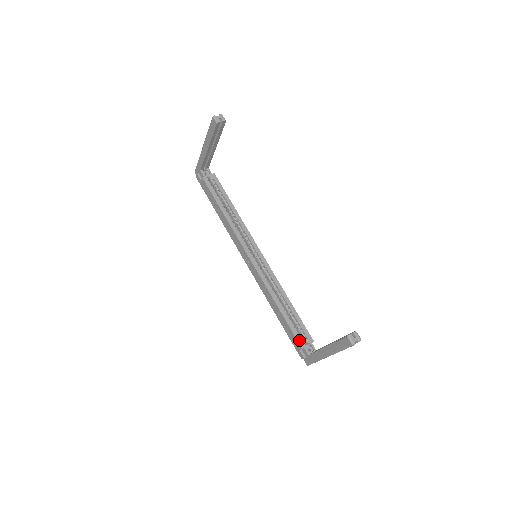
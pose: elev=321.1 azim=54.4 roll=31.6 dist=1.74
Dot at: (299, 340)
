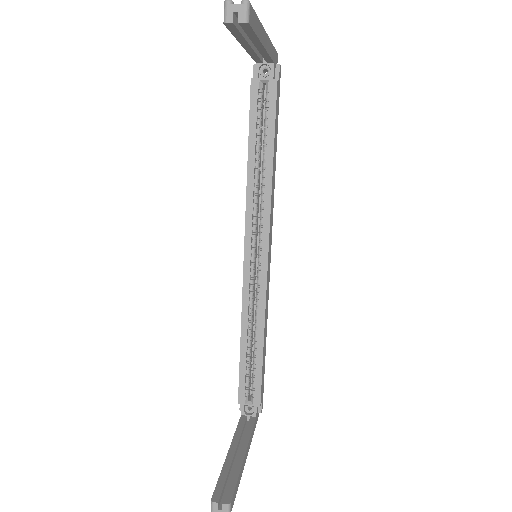
Dot at: (241, 393)
